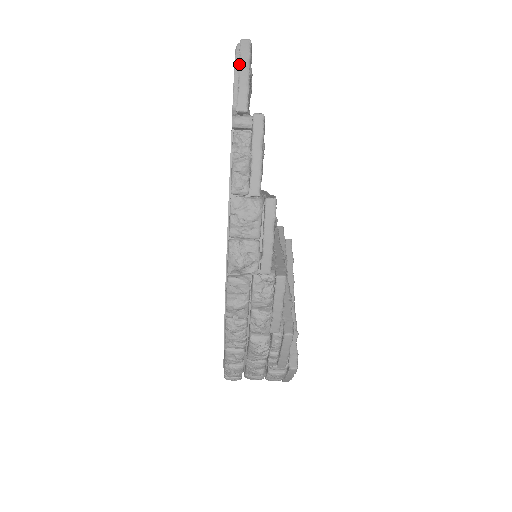
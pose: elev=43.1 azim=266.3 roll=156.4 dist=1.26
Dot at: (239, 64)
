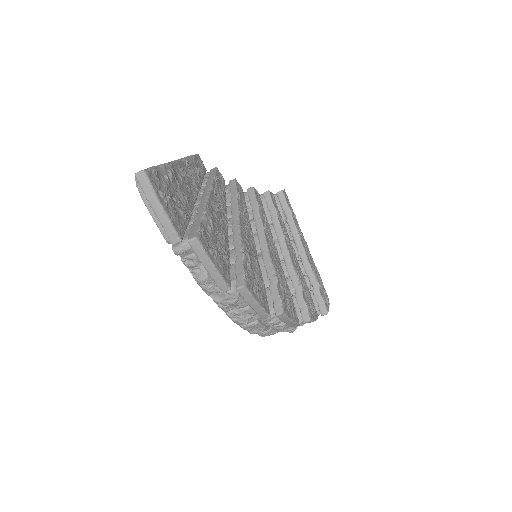
Dot at: (149, 203)
